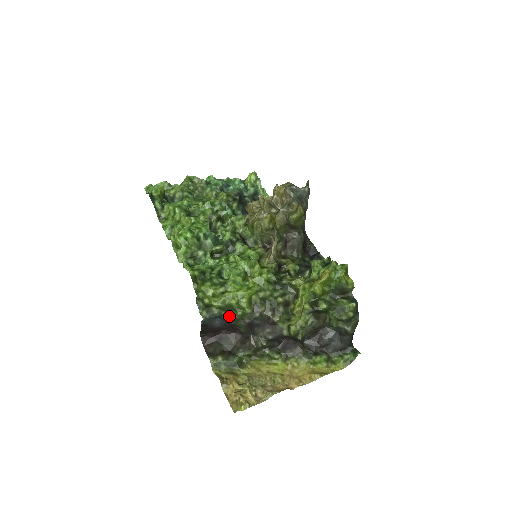
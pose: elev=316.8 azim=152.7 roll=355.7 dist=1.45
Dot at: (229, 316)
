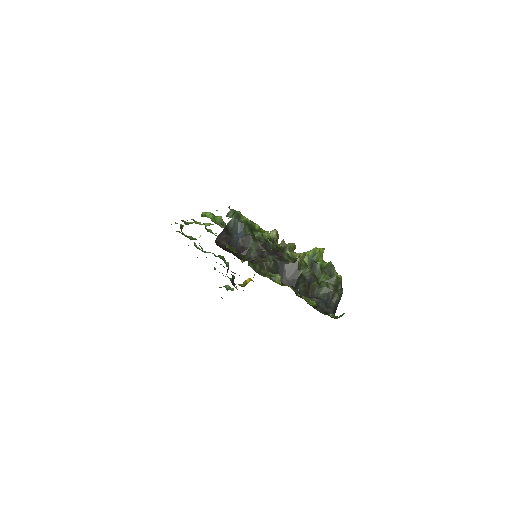
Dot at: (250, 232)
